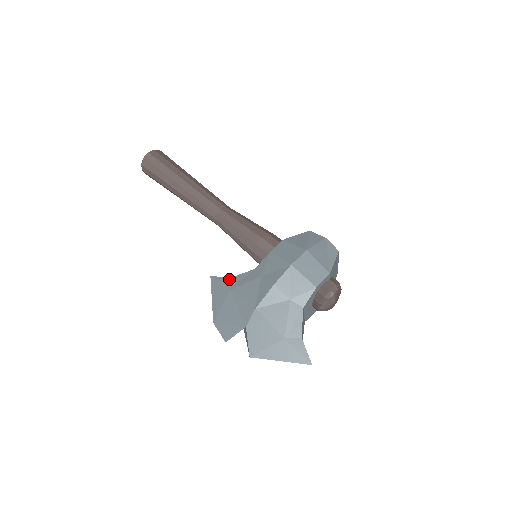
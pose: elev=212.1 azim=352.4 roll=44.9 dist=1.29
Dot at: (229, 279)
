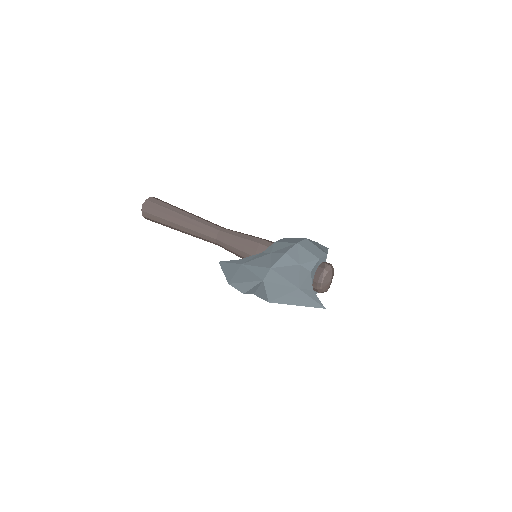
Dot at: (239, 260)
